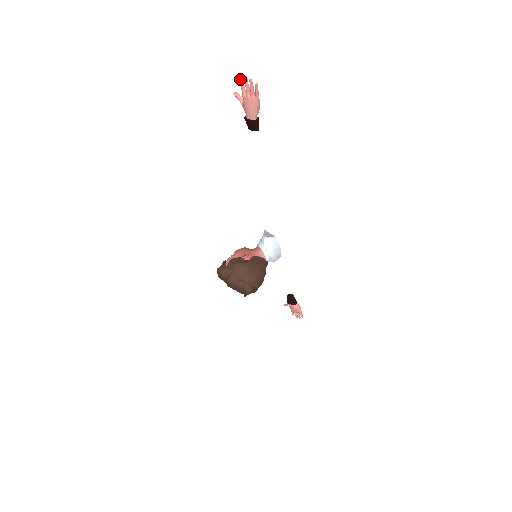
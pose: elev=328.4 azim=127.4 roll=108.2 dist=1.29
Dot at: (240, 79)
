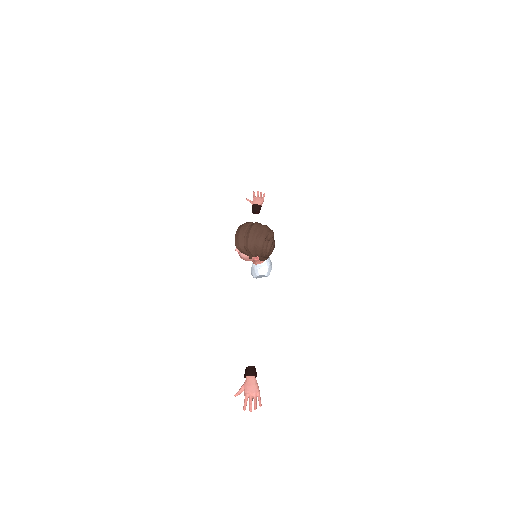
Dot at: (254, 192)
